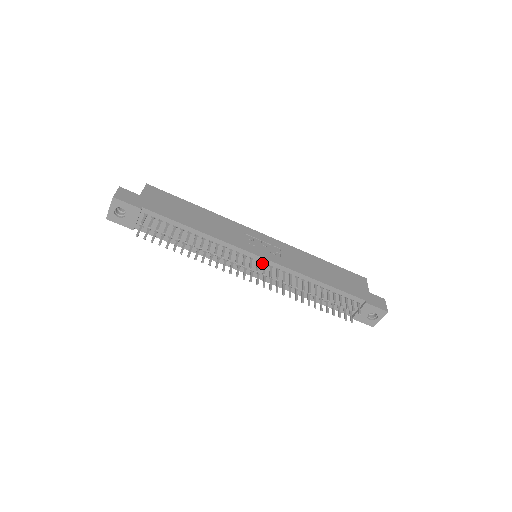
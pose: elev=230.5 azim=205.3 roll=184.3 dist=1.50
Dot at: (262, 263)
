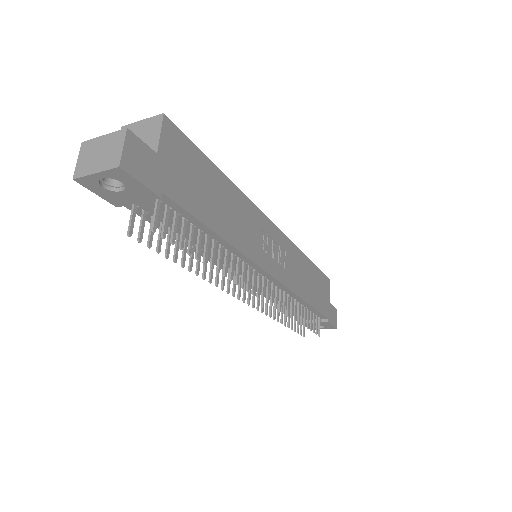
Dot at: (266, 278)
